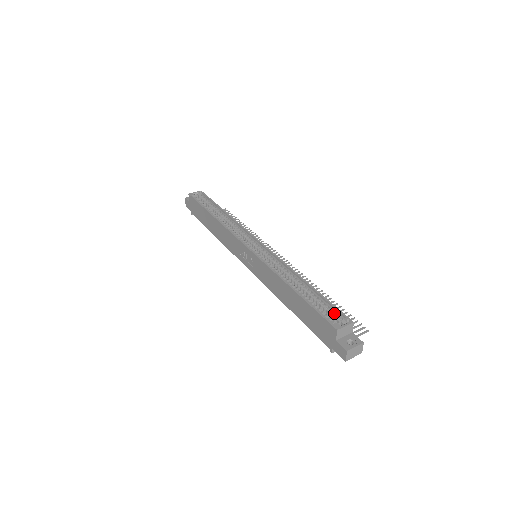
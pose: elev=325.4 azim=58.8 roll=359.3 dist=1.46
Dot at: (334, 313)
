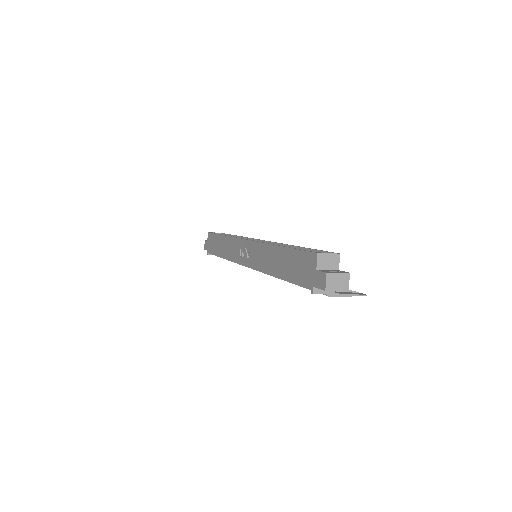
Dot at: occluded
